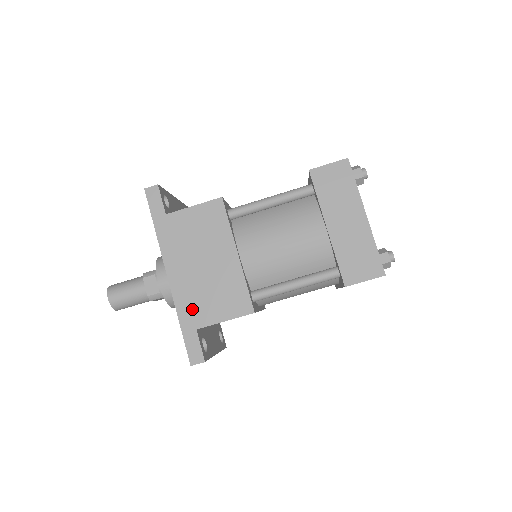
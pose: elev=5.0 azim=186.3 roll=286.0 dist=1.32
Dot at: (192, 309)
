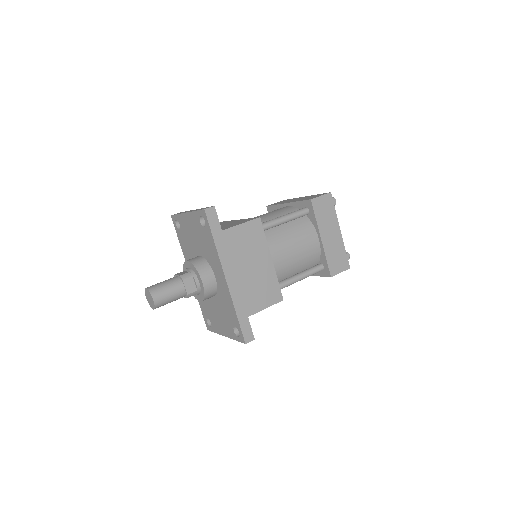
Dot at: (244, 302)
